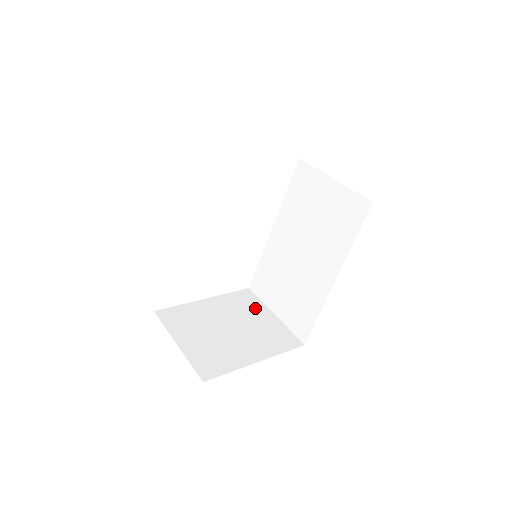
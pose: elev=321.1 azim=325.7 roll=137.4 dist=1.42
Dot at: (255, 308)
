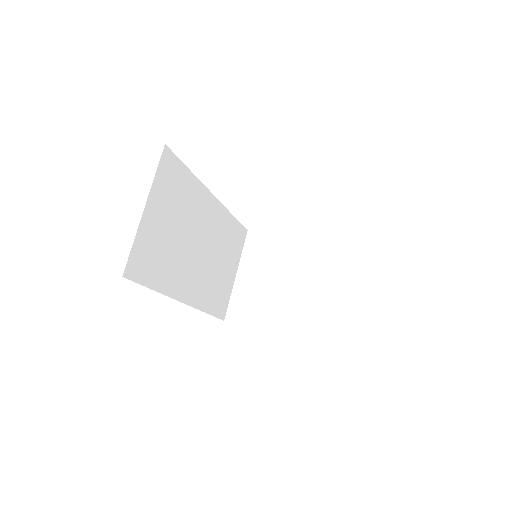
Dot at: (329, 270)
